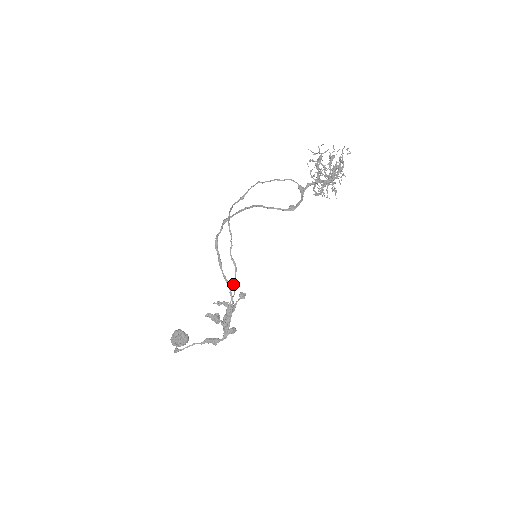
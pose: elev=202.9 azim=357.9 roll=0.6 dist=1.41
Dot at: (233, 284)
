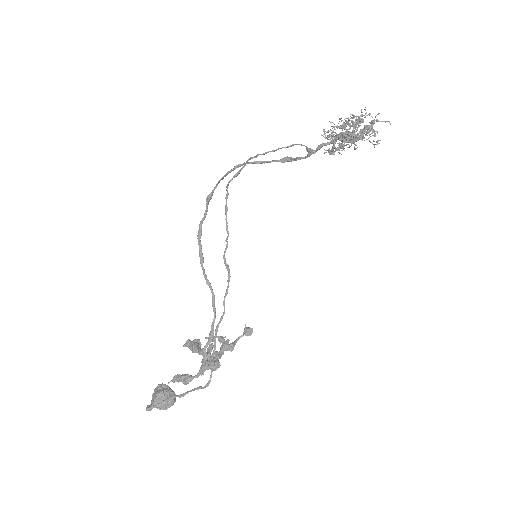
Dot at: occluded
